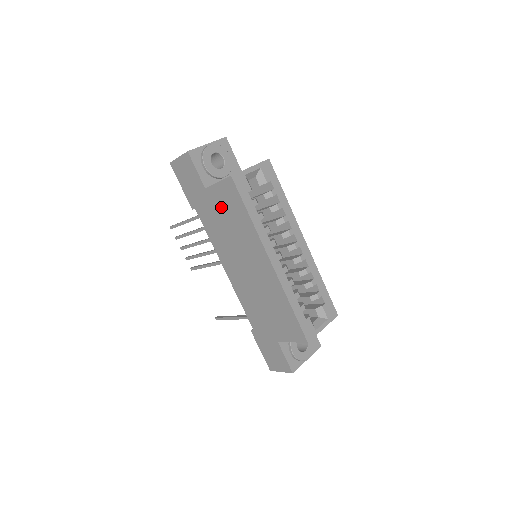
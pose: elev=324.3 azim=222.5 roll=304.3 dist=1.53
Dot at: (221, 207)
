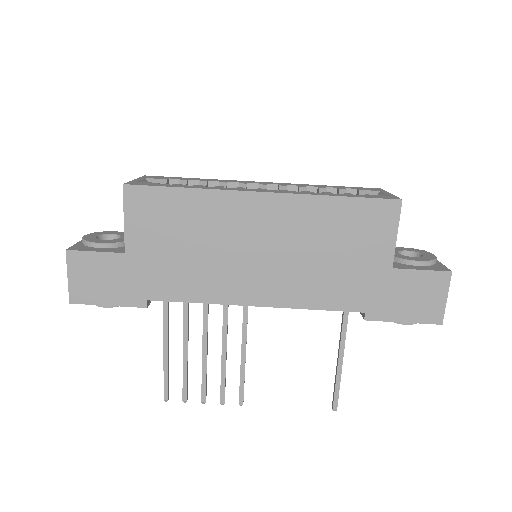
Dot at: (159, 239)
